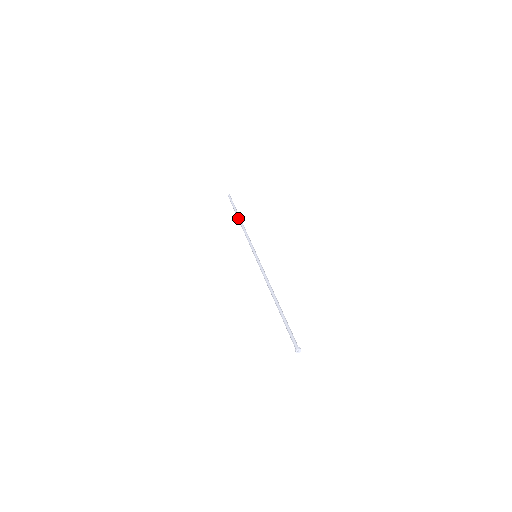
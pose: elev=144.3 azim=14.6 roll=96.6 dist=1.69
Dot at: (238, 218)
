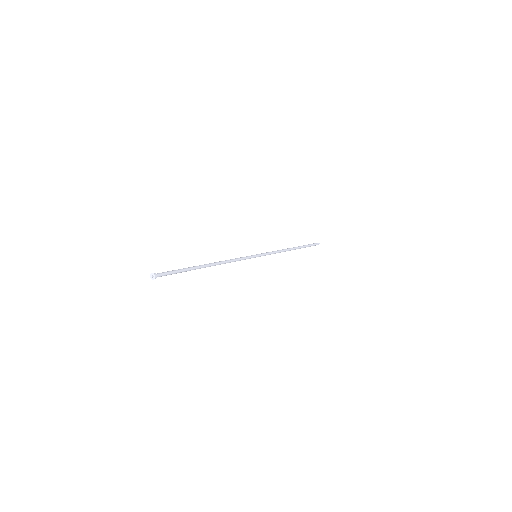
Dot at: occluded
